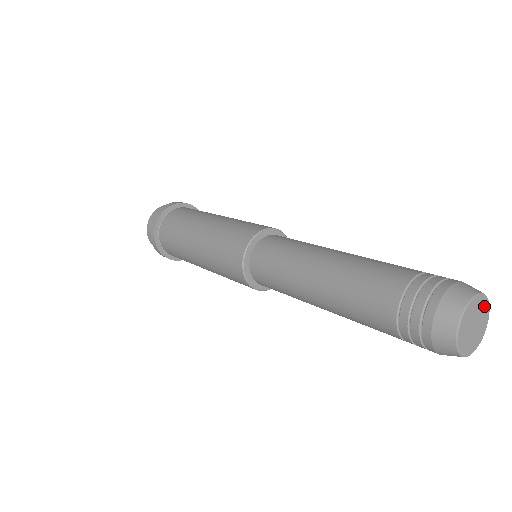
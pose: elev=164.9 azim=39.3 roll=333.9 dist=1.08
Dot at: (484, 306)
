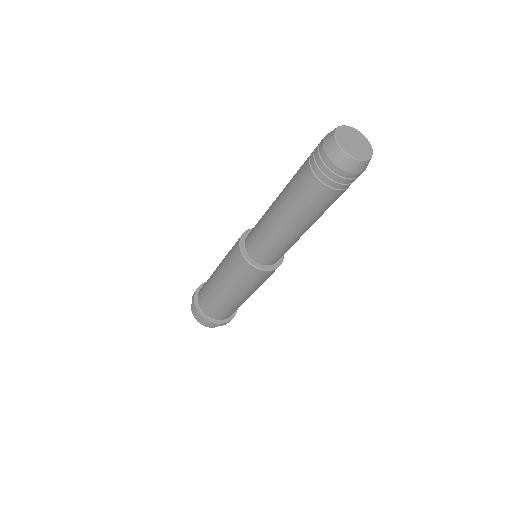
Dot at: (363, 139)
